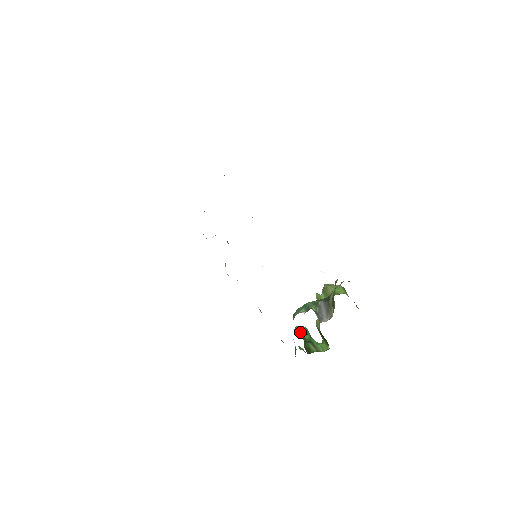
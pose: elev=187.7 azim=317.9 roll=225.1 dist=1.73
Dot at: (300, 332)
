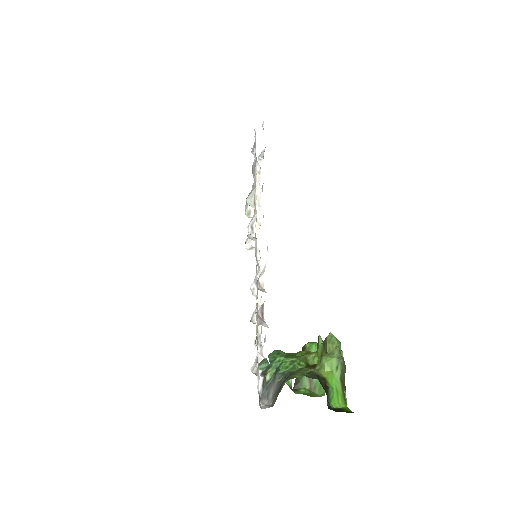
Dot at: occluded
